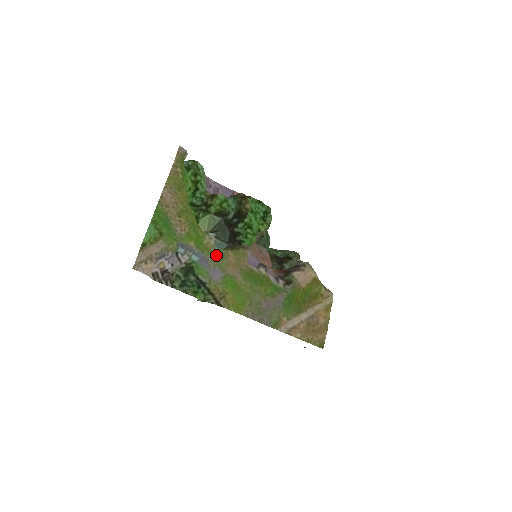
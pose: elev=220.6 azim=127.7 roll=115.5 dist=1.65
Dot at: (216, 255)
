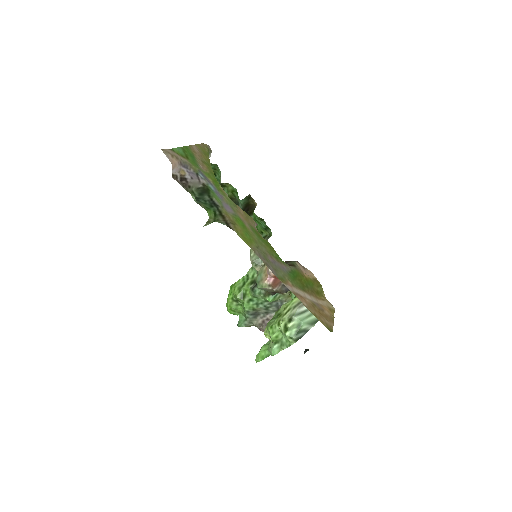
Dot at: (229, 200)
